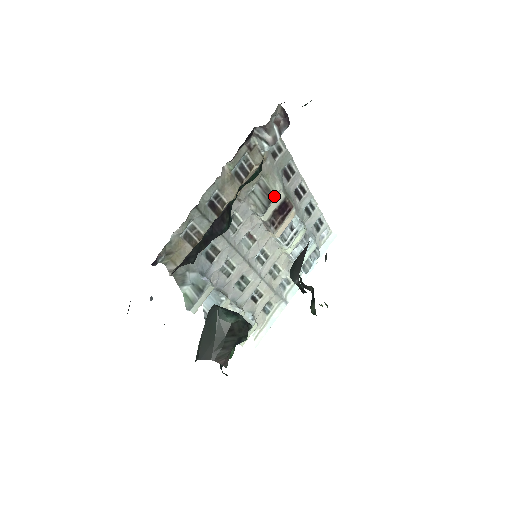
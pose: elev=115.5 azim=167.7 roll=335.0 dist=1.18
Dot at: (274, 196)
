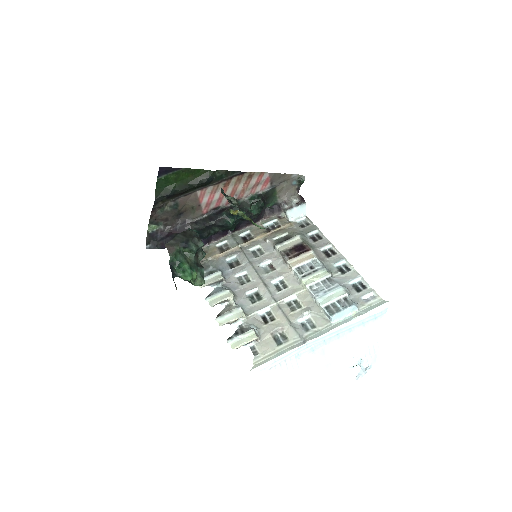
Dot at: (291, 238)
